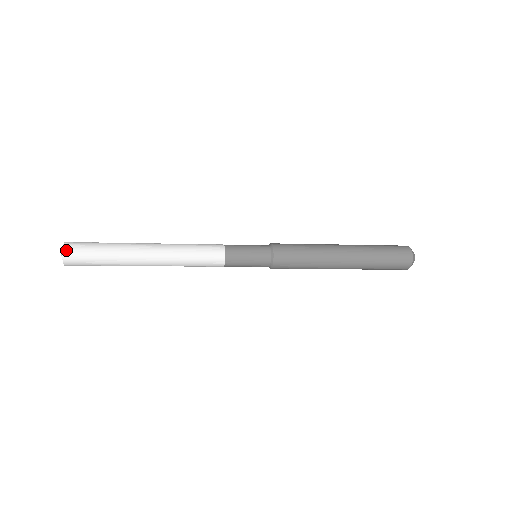
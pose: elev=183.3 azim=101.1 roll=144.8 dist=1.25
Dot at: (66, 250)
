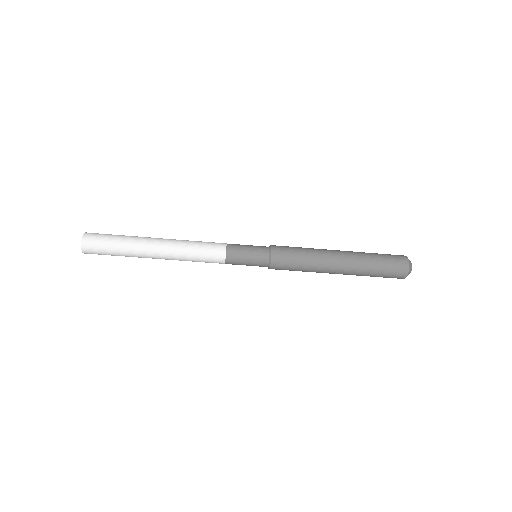
Dot at: (85, 238)
